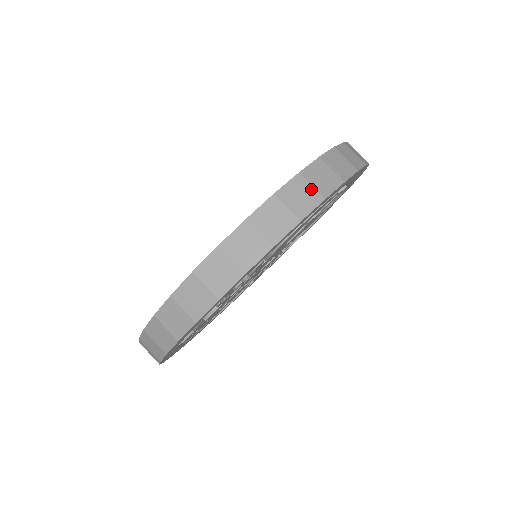
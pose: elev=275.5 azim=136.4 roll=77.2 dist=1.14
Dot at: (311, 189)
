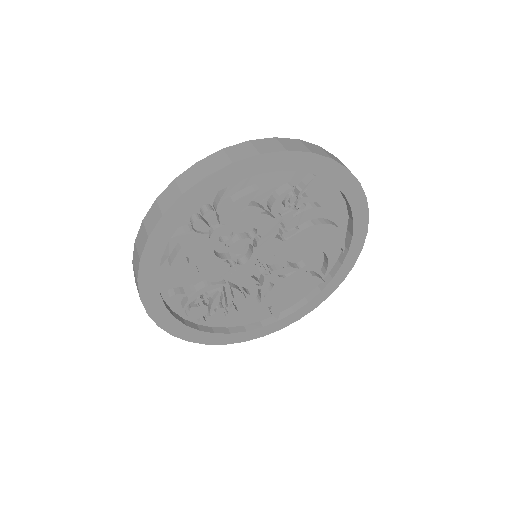
Dot at: occluded
